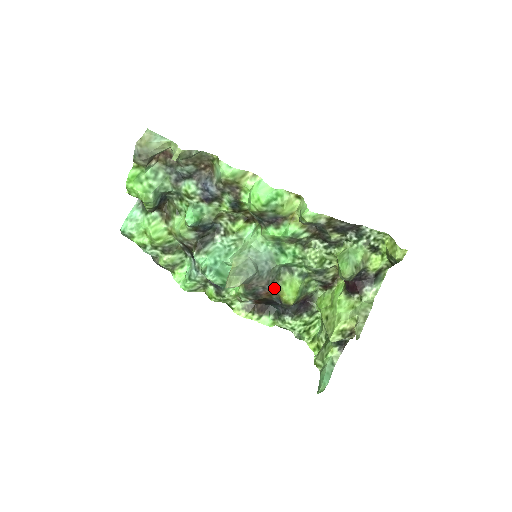
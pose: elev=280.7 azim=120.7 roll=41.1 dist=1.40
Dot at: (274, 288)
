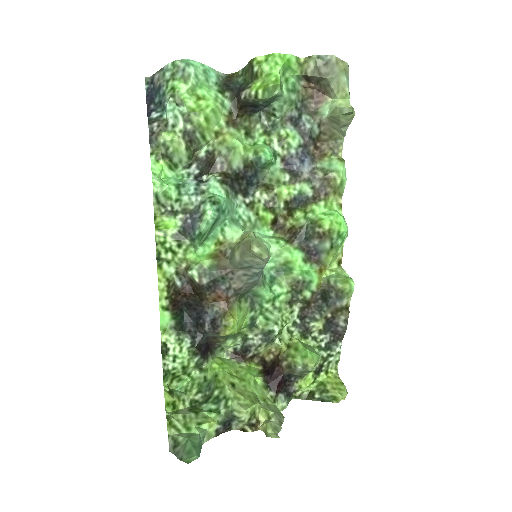
Dot at: (230, 301)
